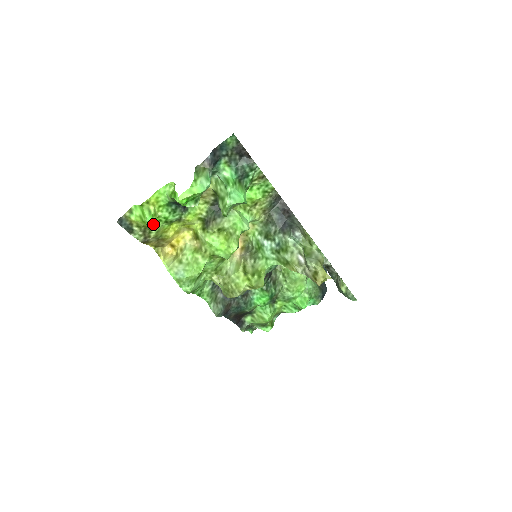
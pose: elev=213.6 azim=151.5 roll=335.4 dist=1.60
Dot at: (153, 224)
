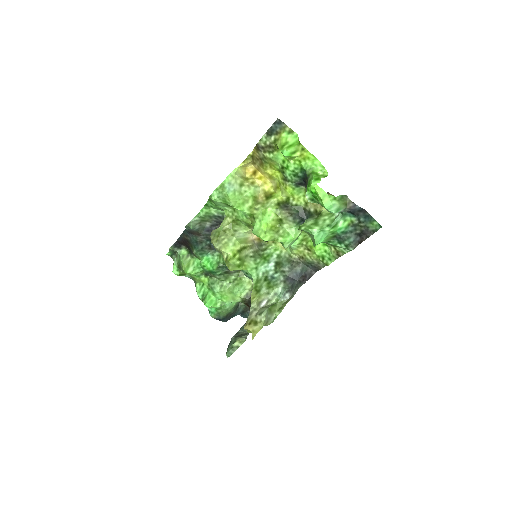
Dot at: (279, 155)
